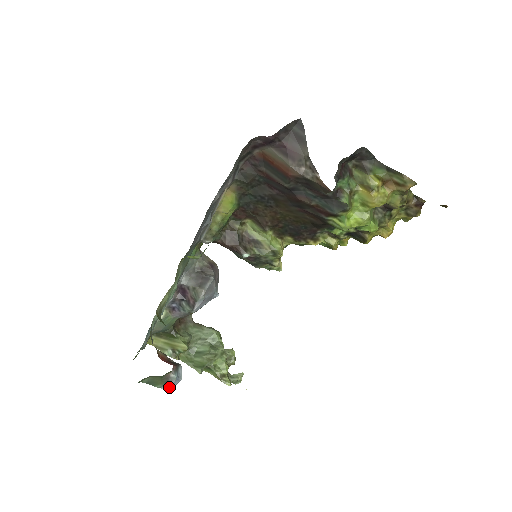
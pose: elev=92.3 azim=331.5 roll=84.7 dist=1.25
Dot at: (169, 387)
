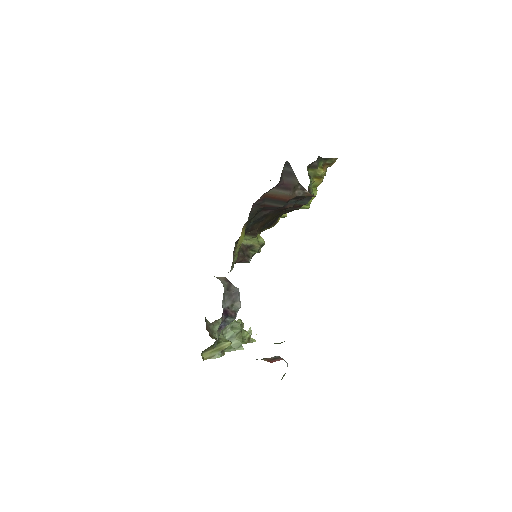
Dot at: occluded
